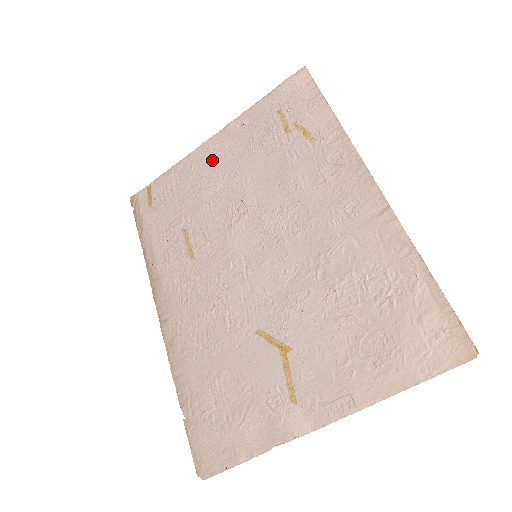
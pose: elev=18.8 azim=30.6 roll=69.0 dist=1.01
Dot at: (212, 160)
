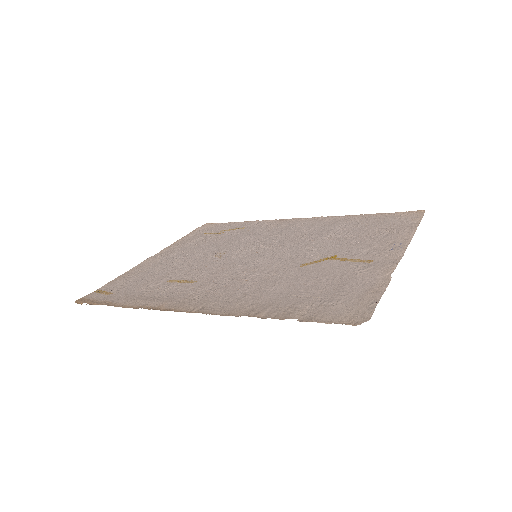
Dot at: (164, 259)
